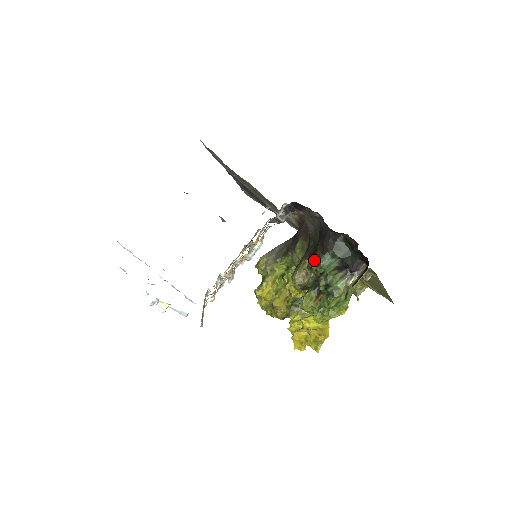
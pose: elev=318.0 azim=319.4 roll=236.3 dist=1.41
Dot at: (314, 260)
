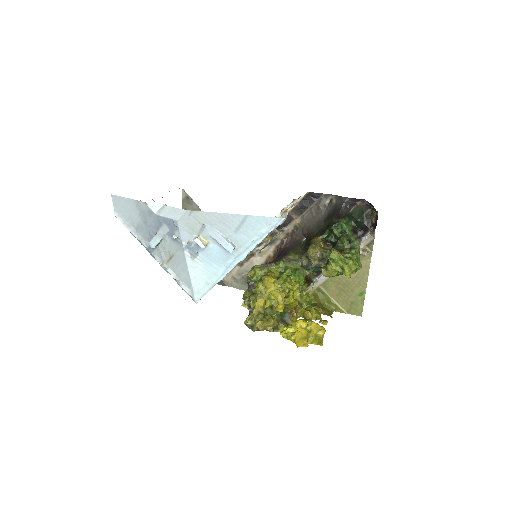
Dot at: (334, 225)
